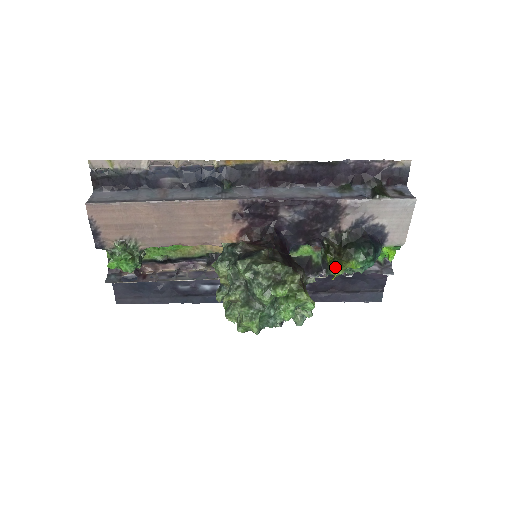
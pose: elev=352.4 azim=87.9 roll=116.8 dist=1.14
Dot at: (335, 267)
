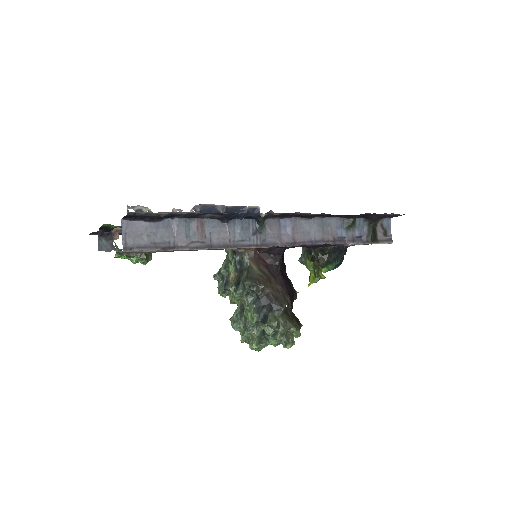
Dot at: (312, 273)
